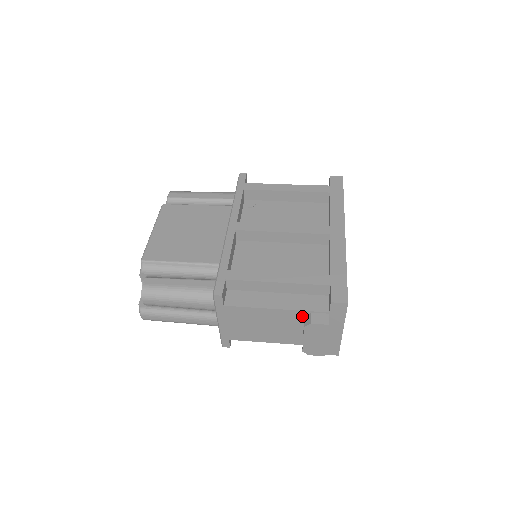
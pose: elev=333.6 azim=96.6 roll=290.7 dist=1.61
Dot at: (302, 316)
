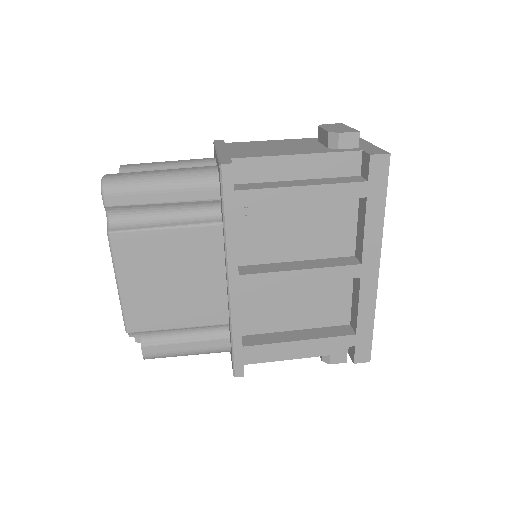
Dot at: occluded
